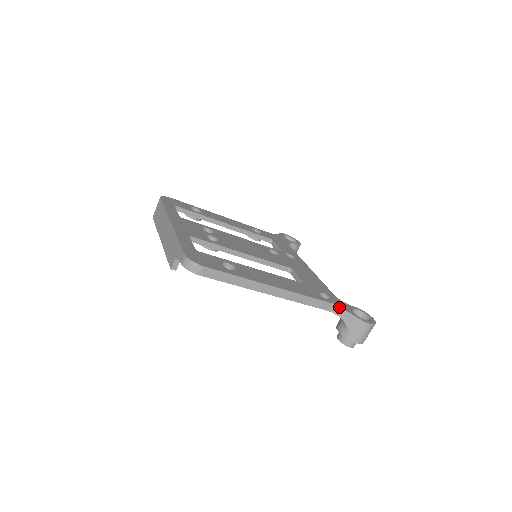
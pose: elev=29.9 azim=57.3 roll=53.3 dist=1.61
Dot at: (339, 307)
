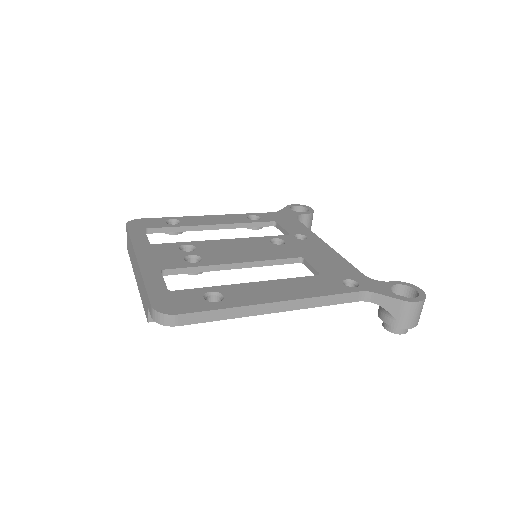
Dot at: (372, 293)
